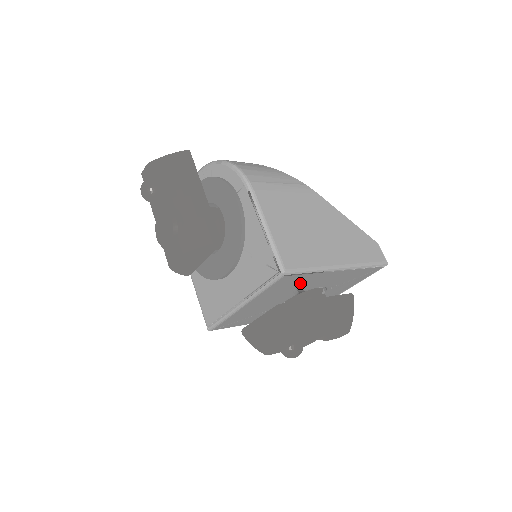
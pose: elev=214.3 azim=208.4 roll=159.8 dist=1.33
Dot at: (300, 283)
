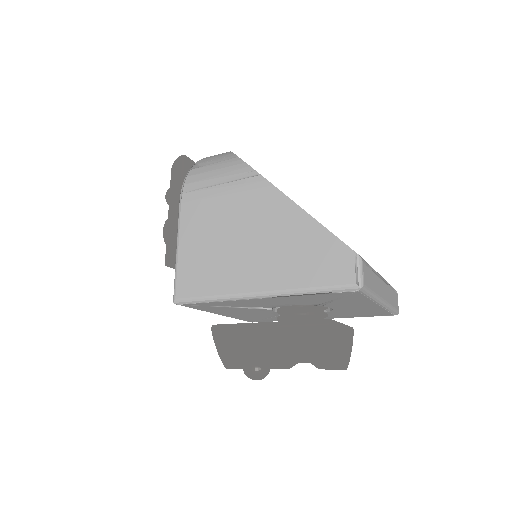
Dot at: (232, 305)
